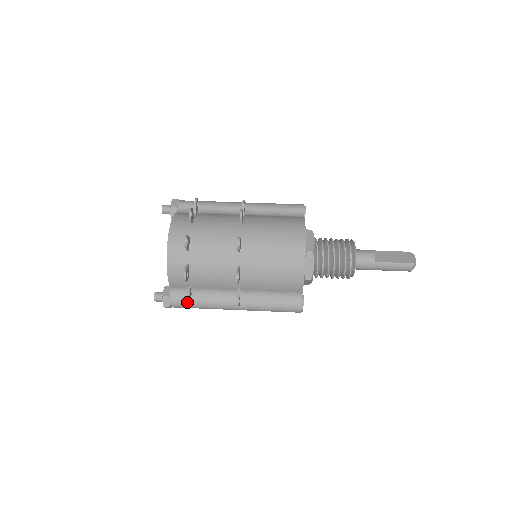
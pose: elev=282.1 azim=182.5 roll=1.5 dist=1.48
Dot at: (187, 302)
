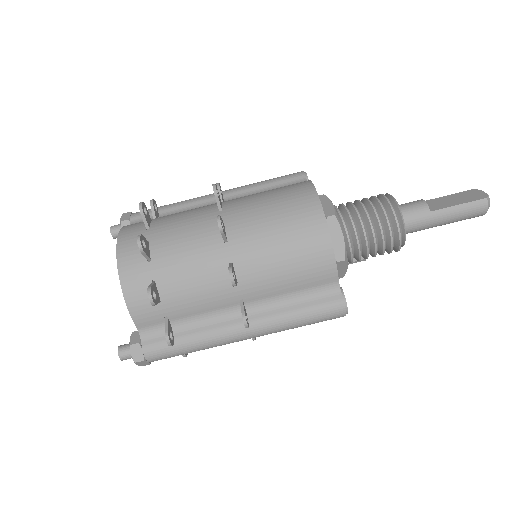
Dot at: occluded
